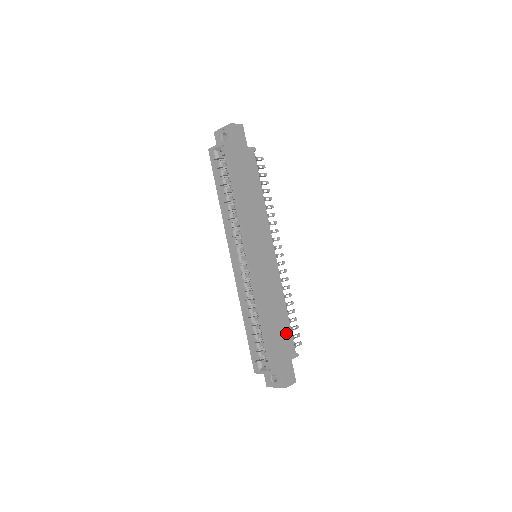
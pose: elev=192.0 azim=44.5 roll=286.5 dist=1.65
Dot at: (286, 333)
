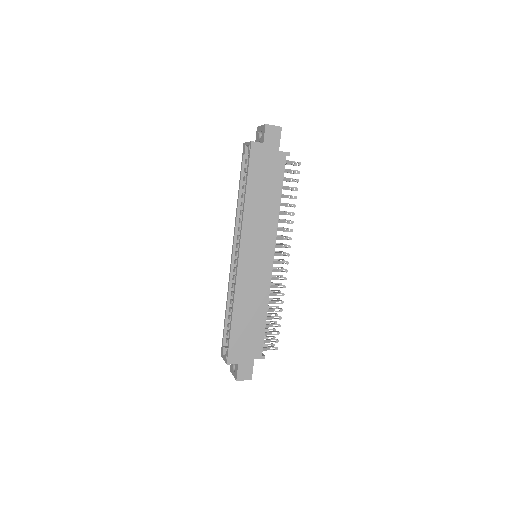
Dot at: (257, 335)
